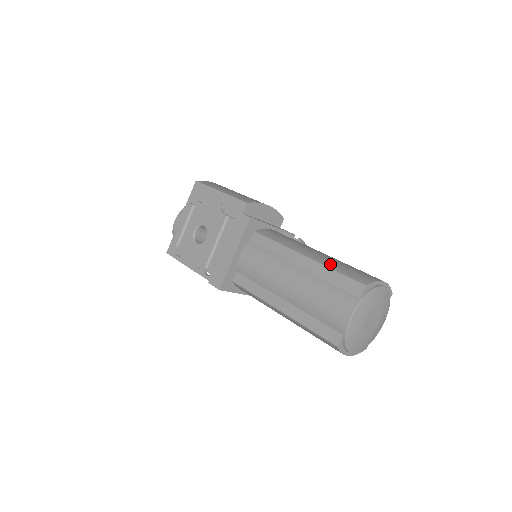
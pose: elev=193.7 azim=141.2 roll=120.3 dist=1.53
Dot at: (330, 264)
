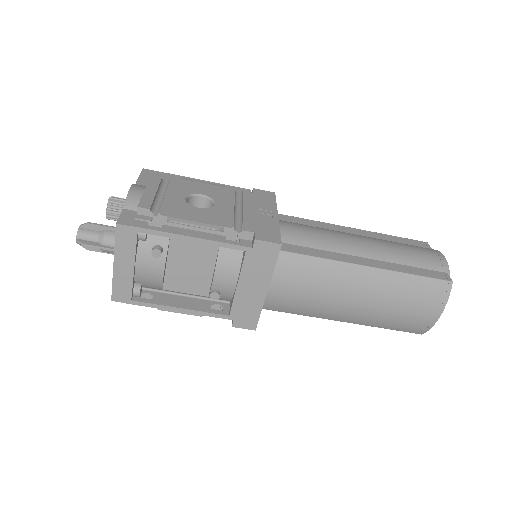
Dot at: occluded
